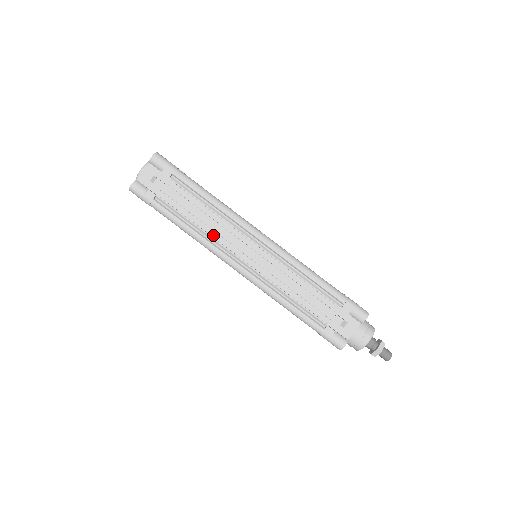
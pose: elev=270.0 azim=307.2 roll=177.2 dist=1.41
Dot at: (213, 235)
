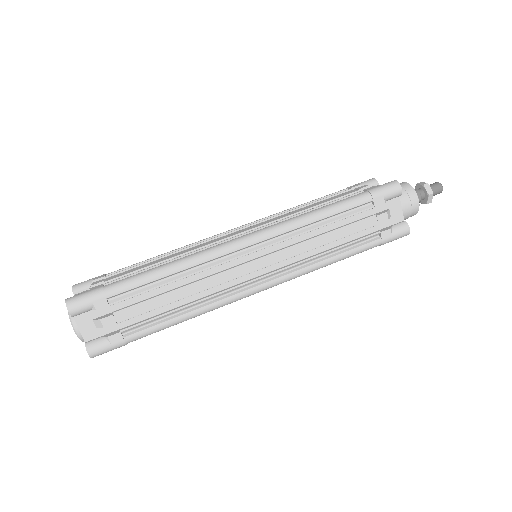
Dot at: (208, 293)
